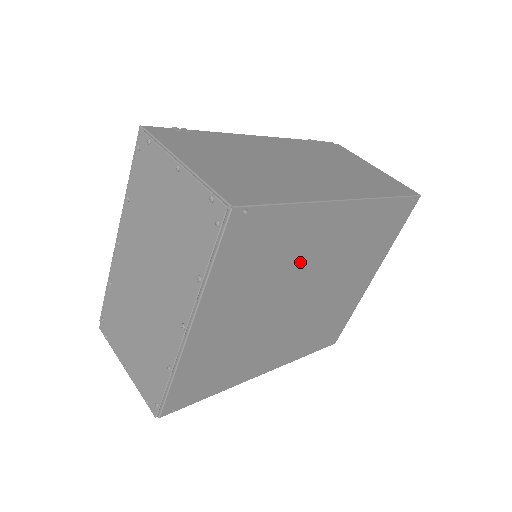
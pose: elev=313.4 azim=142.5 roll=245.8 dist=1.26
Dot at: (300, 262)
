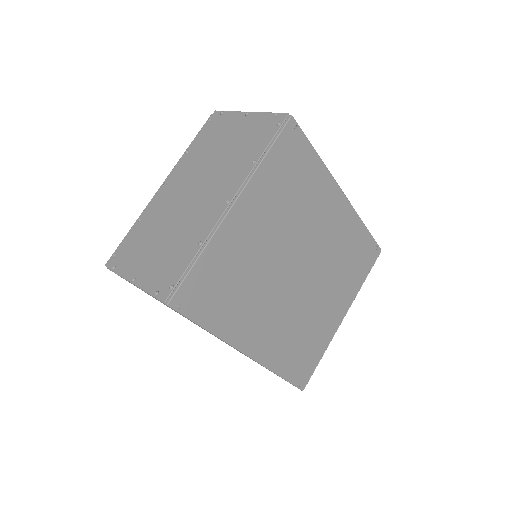
Dot at: (308, 223)
